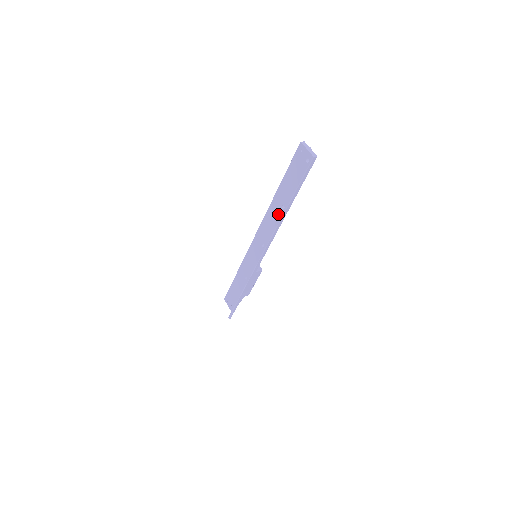
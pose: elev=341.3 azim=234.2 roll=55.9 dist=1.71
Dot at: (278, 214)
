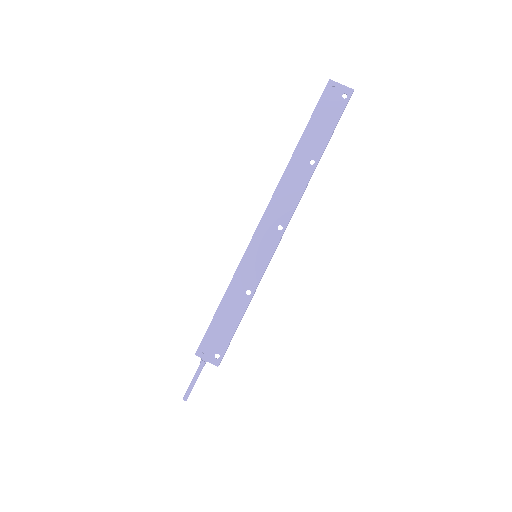
Dot at: (304, 174)
